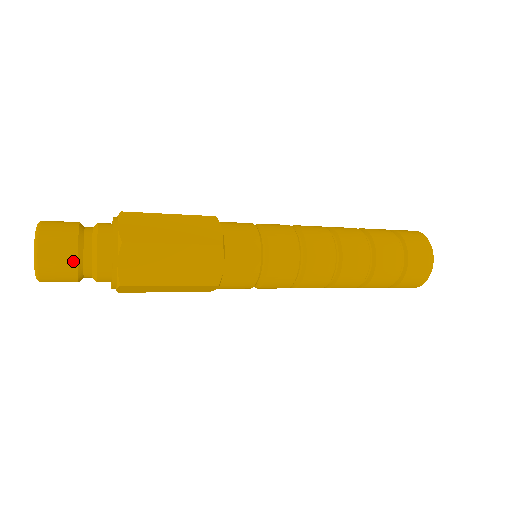
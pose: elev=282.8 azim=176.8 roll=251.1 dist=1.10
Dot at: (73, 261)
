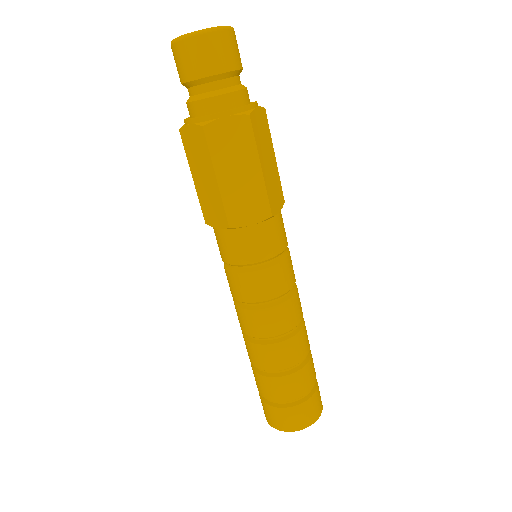
Dot at: (239, 65)
